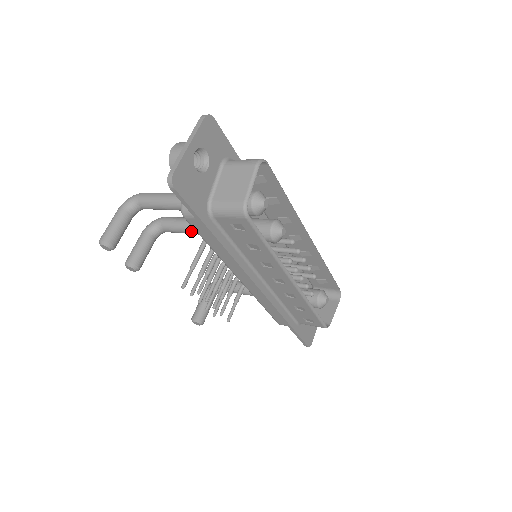
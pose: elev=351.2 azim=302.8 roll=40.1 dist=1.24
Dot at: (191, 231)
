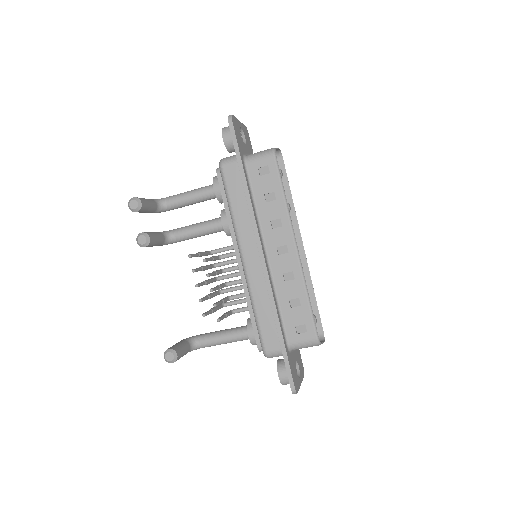
Dot at: (204, 226)
